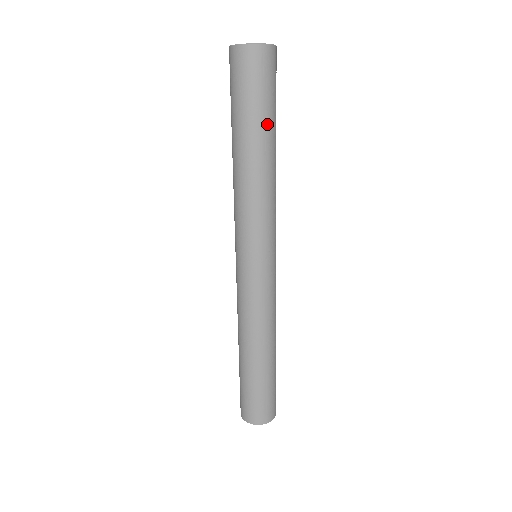
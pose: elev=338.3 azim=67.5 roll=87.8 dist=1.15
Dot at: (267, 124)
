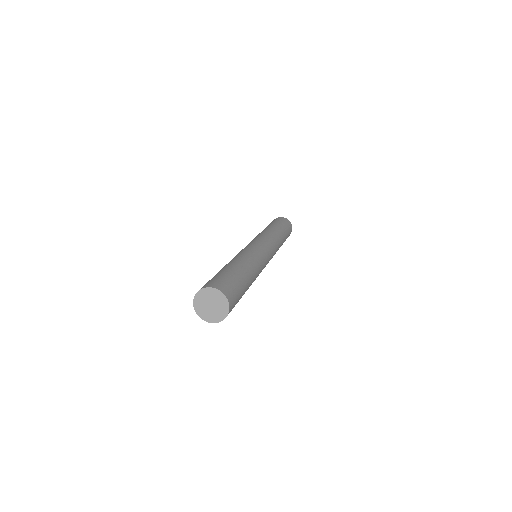
Dot at: (274, 224)
